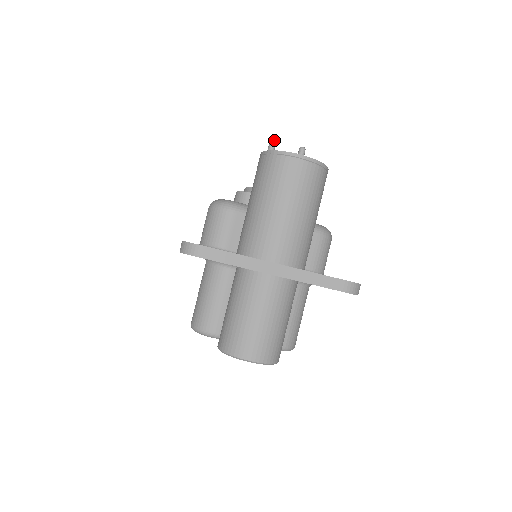
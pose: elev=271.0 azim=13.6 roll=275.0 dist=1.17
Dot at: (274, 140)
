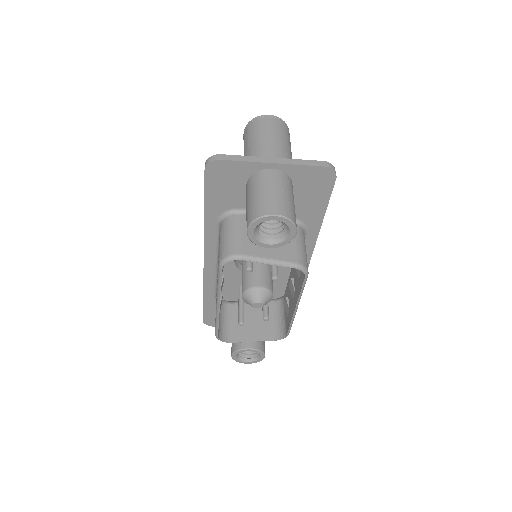
Dot at: occluded
